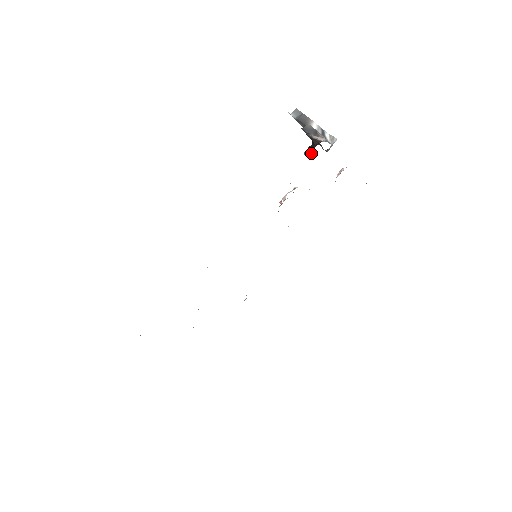
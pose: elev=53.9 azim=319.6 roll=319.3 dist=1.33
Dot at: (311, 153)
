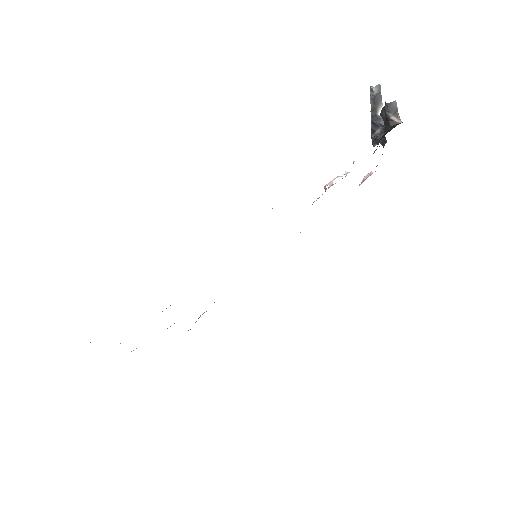
Dot at: (383, 134)
